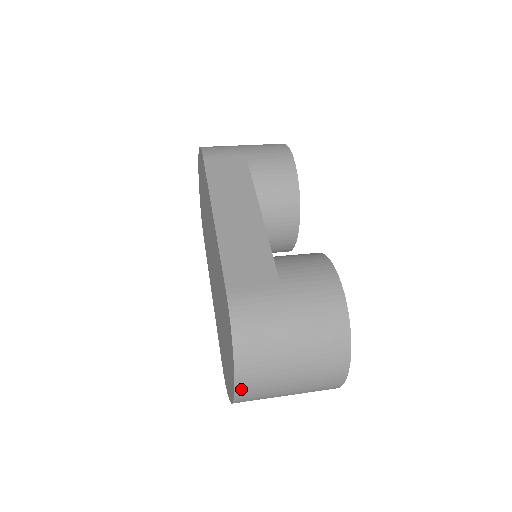
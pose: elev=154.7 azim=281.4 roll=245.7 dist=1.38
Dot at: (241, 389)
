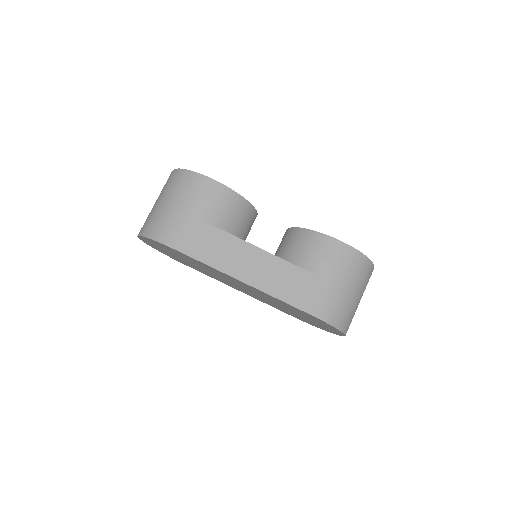
Dot at: occluded
